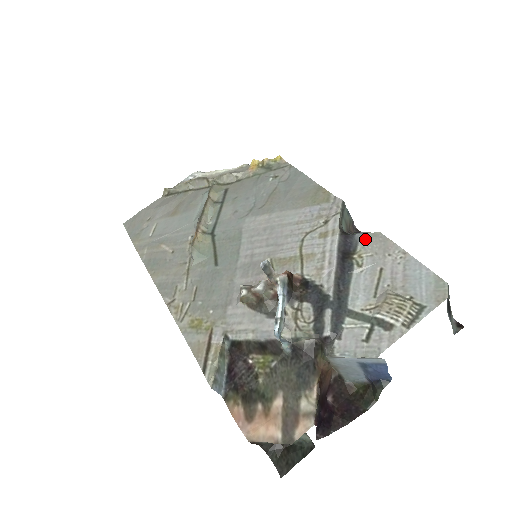
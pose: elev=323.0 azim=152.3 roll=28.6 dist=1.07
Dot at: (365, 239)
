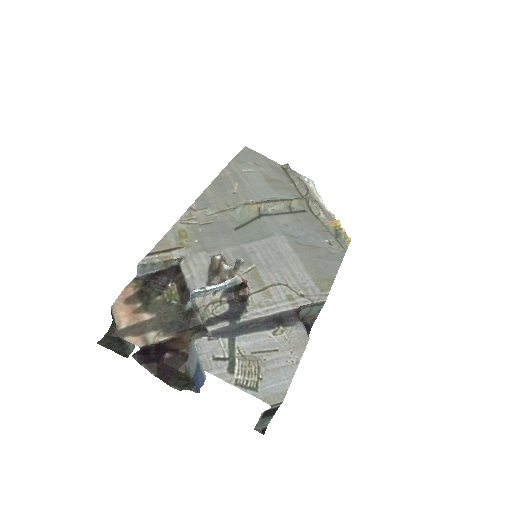
Dot at: (299, 330)
